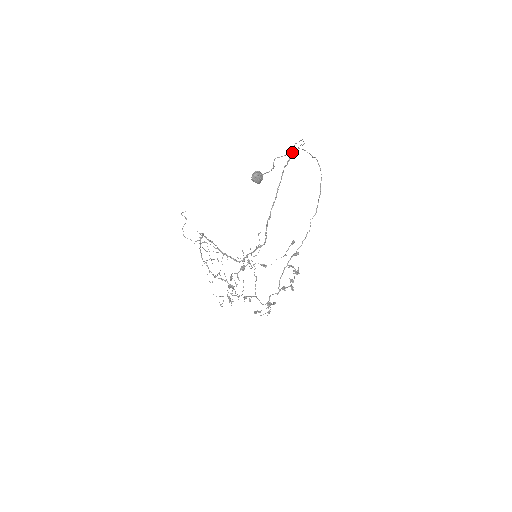
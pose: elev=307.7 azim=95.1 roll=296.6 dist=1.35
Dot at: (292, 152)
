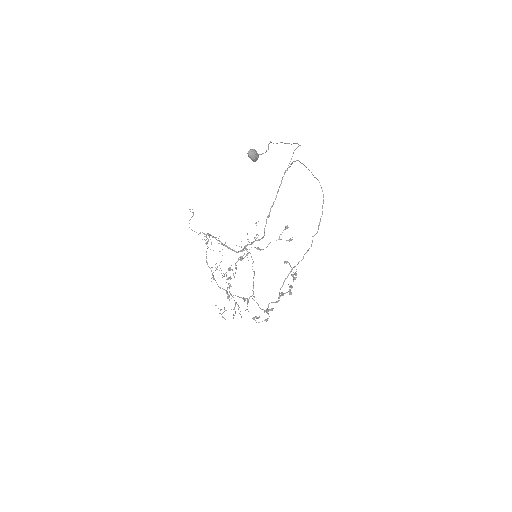
Dot at: (287, 143)
